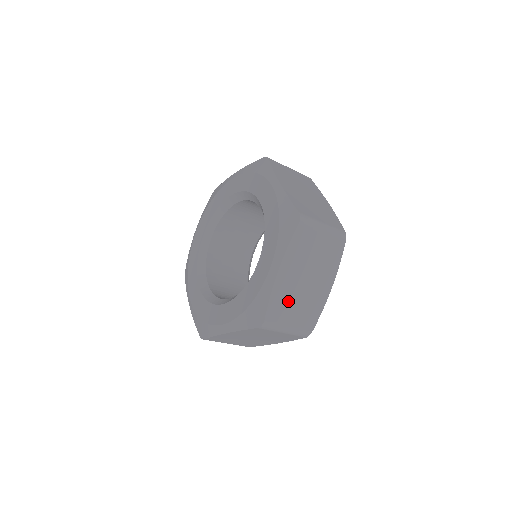
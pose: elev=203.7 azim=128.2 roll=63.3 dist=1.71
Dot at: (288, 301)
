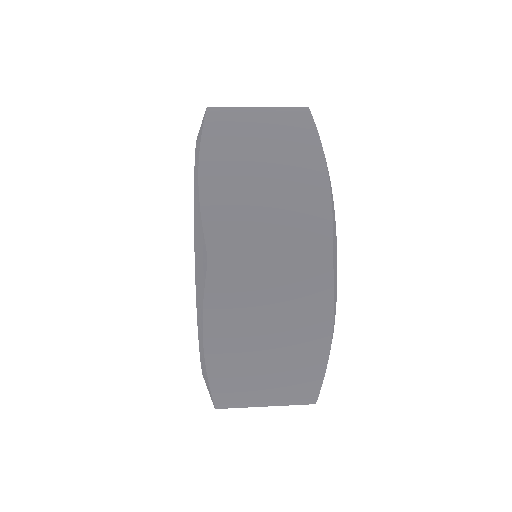
Dot at: (246, 375)
